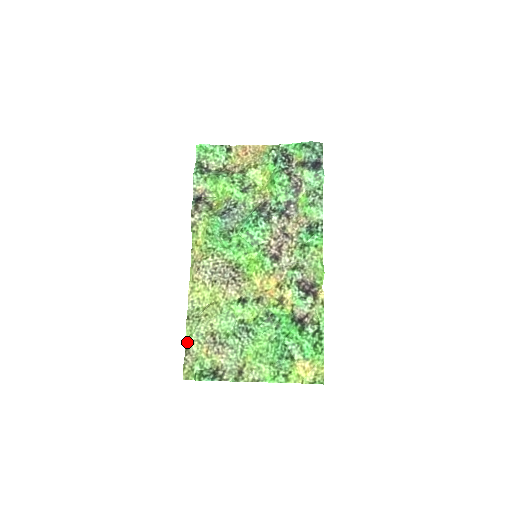
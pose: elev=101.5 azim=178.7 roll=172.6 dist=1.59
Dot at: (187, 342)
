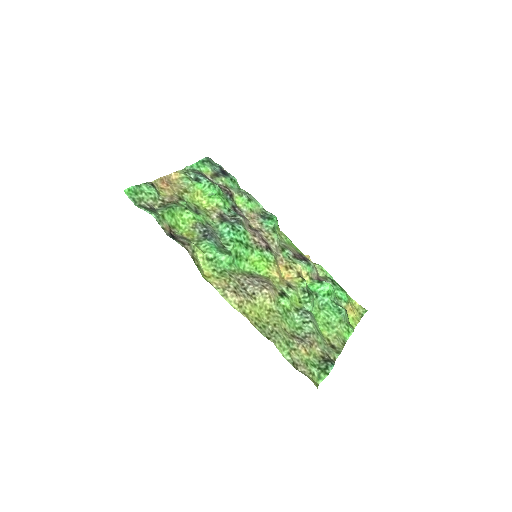
Dot at: (287, 358)
